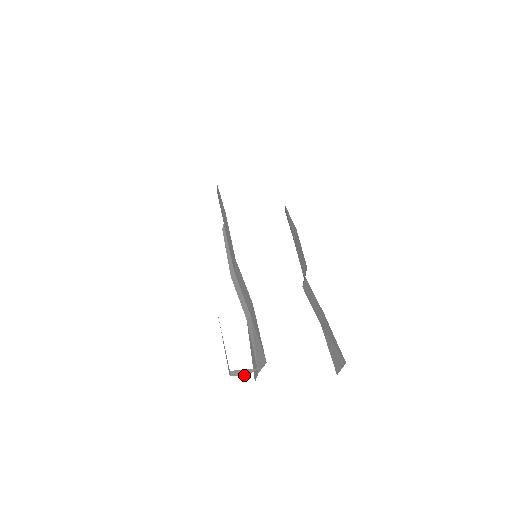
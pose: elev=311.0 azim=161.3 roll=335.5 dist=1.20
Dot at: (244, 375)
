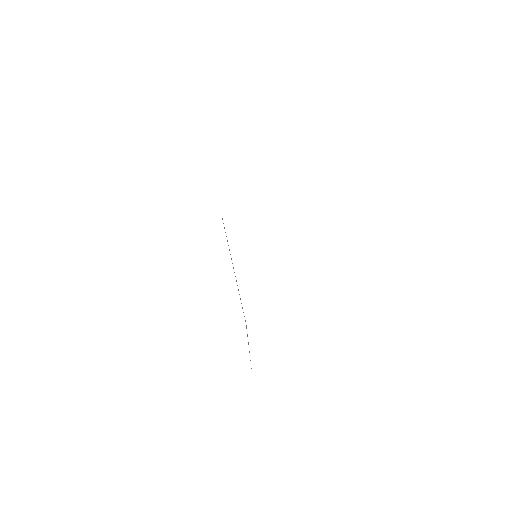
Dot at: occluded
